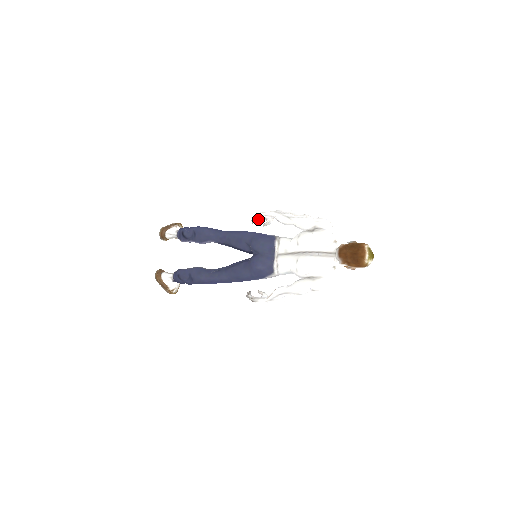
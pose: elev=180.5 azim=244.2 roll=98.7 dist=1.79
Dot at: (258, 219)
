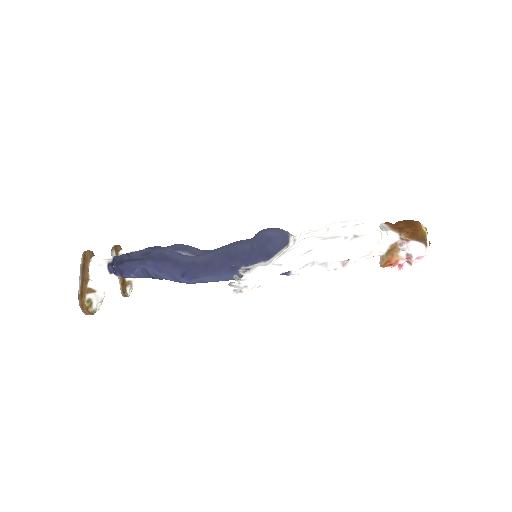
Dot at: occluded
